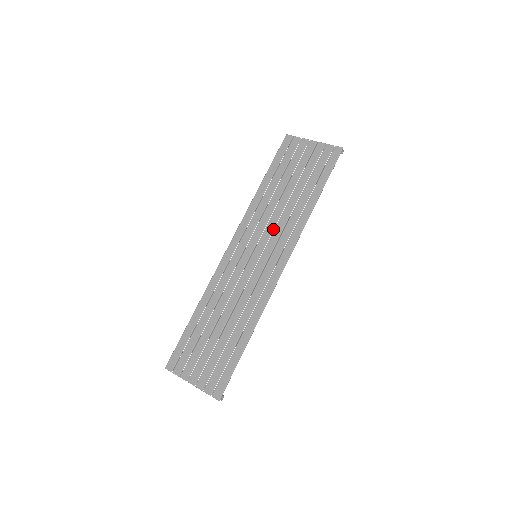
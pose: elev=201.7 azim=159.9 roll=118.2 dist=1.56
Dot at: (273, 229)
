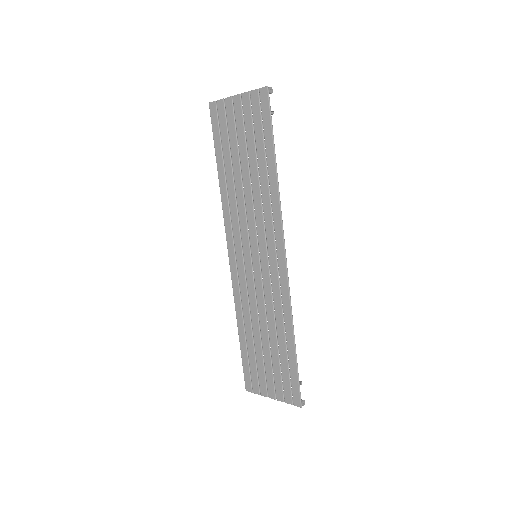
Dot at: (254, 220)
